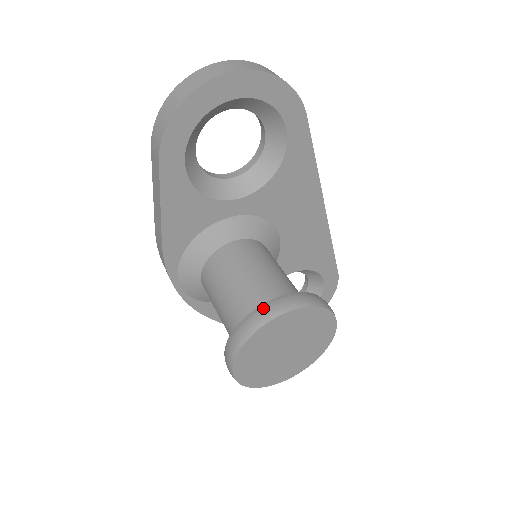
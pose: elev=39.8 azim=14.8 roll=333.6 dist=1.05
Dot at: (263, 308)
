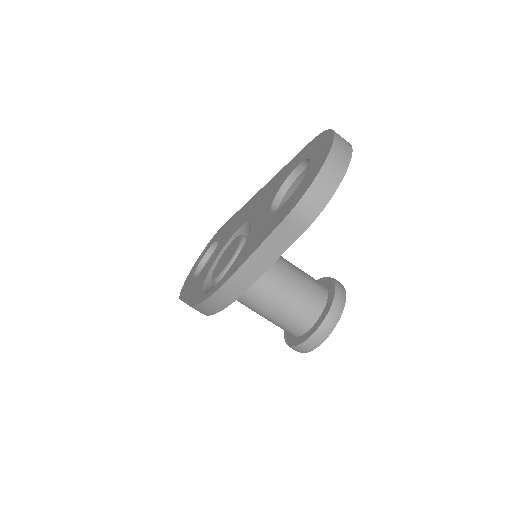
Dot at: (336, 303)
